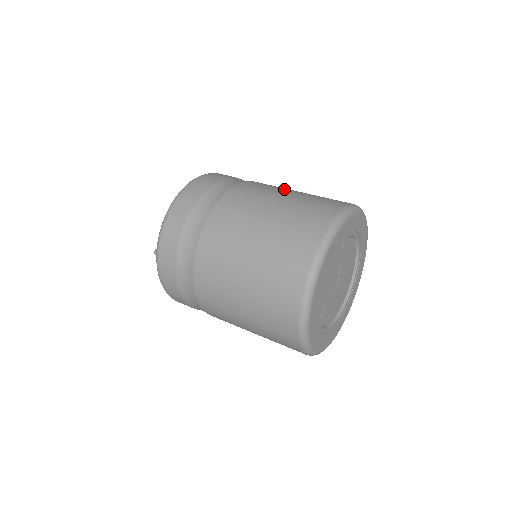
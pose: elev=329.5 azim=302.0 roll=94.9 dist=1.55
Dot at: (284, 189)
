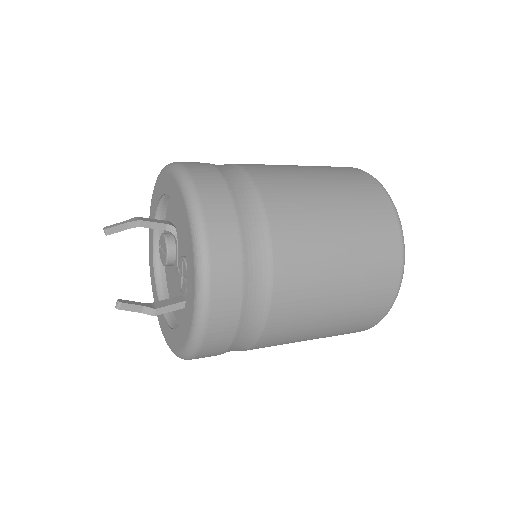
Dot at: occluded
